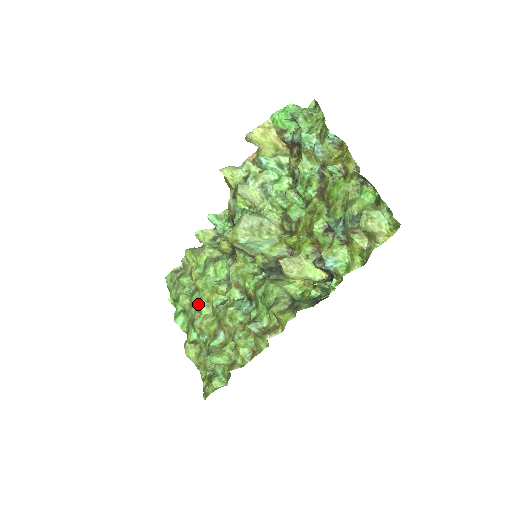
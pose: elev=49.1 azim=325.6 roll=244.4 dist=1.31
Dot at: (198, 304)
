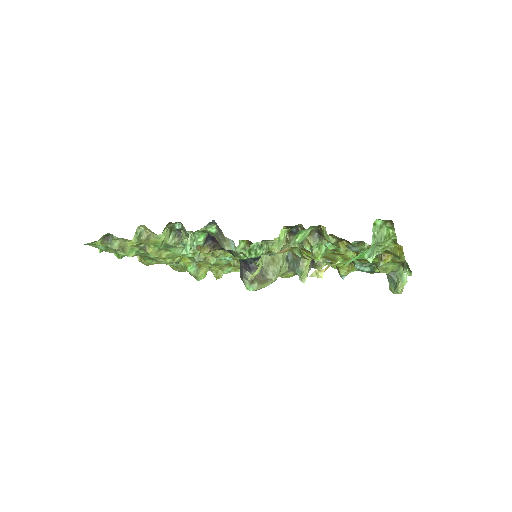
Dot at: occluded
